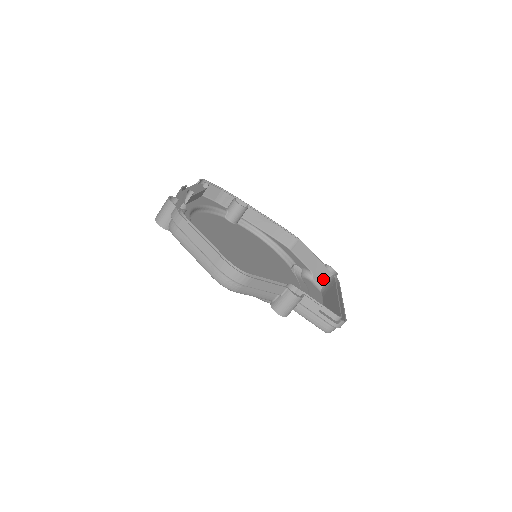
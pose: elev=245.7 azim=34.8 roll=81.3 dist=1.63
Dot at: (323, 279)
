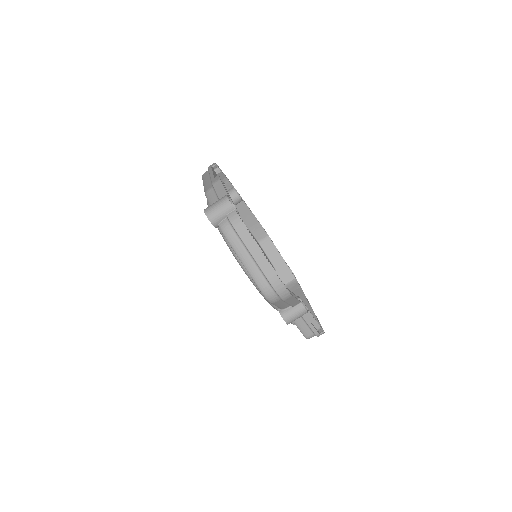
Dot at: (285, 279)
